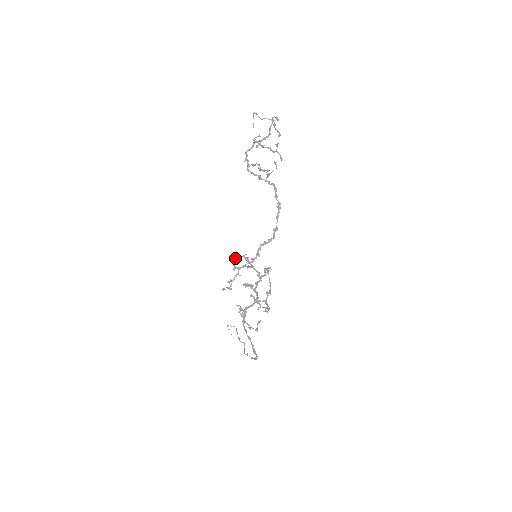
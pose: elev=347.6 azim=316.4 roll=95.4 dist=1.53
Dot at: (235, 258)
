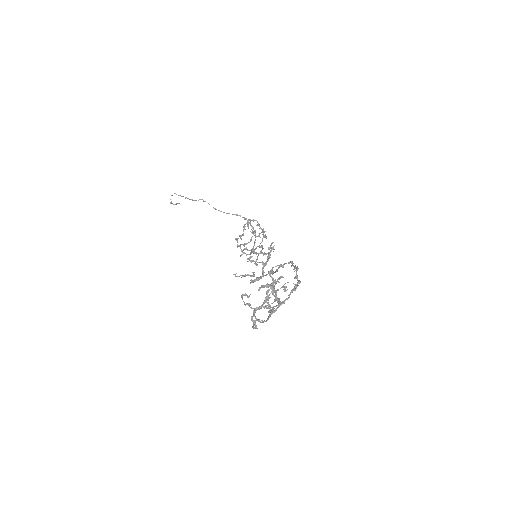
Dot at: occluded
